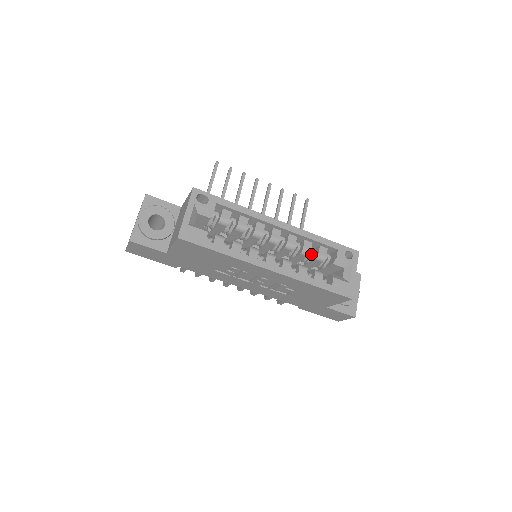
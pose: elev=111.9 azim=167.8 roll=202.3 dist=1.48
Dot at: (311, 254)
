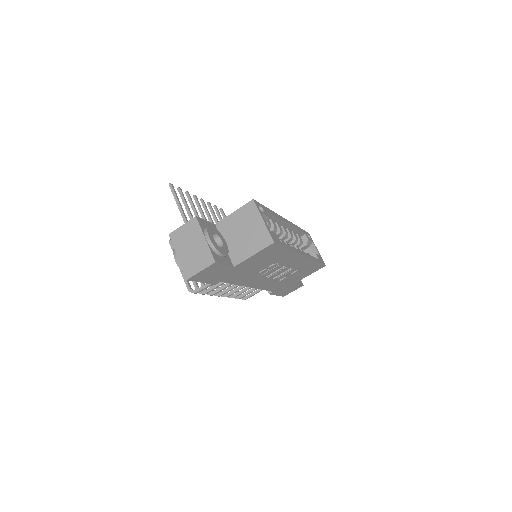
Dot at: occluded
